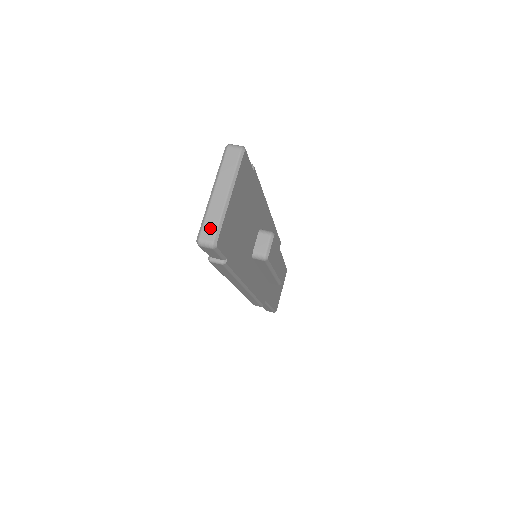
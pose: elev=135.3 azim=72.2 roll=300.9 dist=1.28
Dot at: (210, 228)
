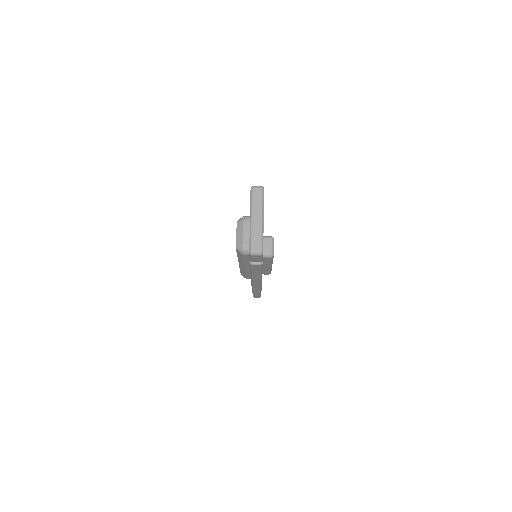
Dot at: (257, 243)
